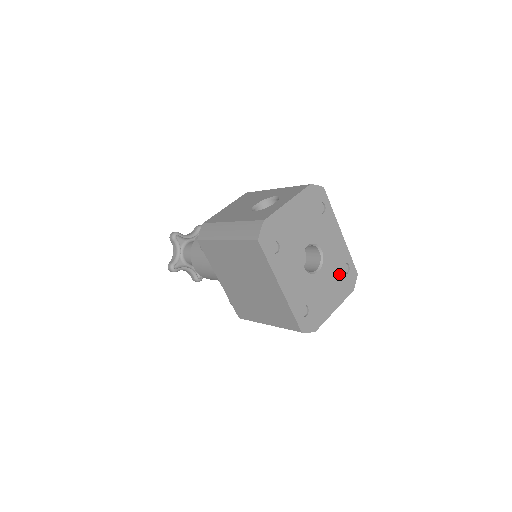
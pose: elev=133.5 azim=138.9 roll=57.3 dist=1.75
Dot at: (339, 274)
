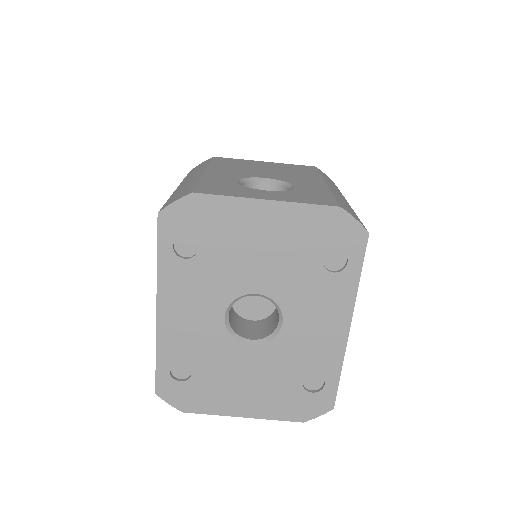
Dot at: (293, 380)
